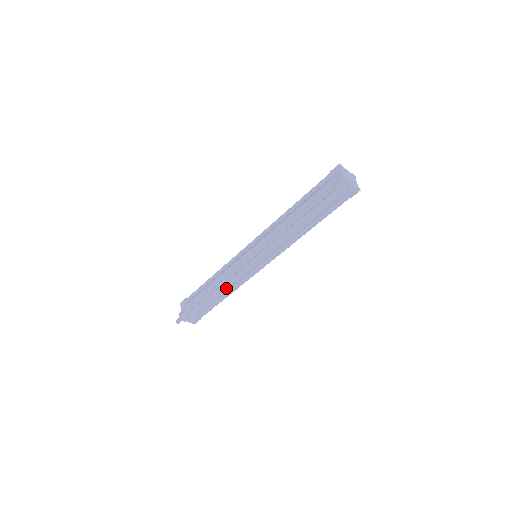
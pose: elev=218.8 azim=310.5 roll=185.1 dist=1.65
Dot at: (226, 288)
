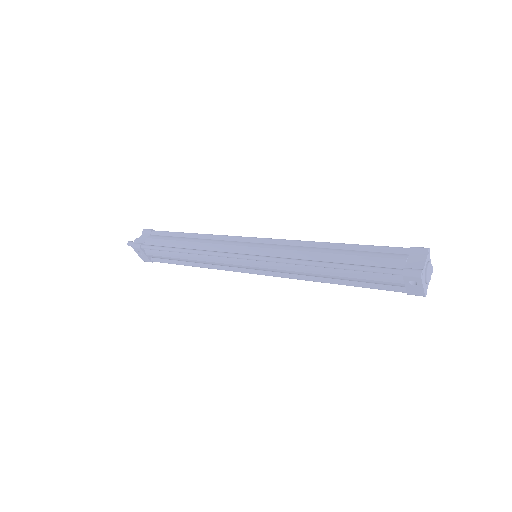
Dot at: (200, 260)
